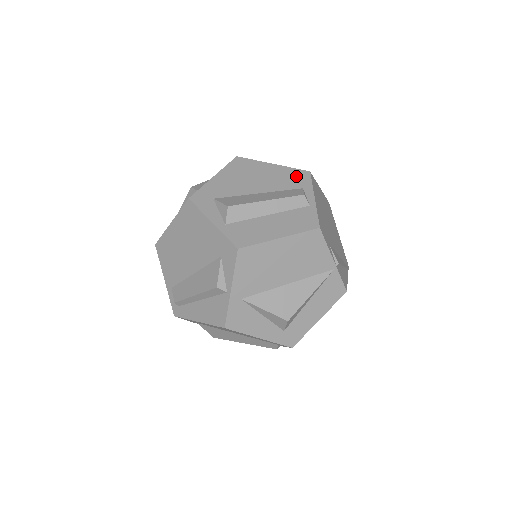
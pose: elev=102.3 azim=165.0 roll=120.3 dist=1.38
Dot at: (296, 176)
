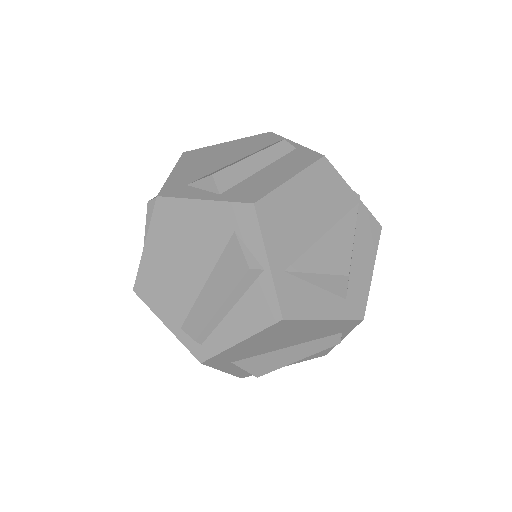
Dot at: (260, 139)
